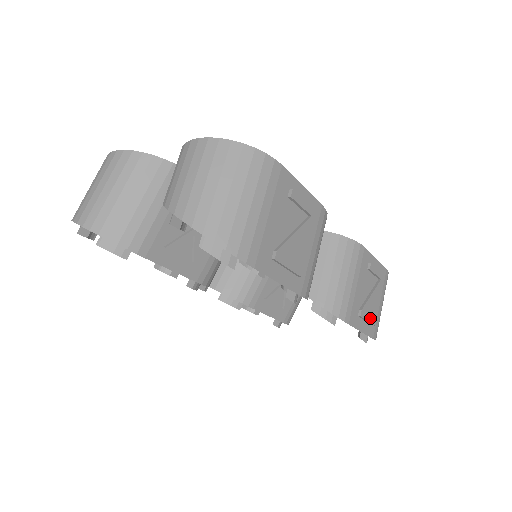
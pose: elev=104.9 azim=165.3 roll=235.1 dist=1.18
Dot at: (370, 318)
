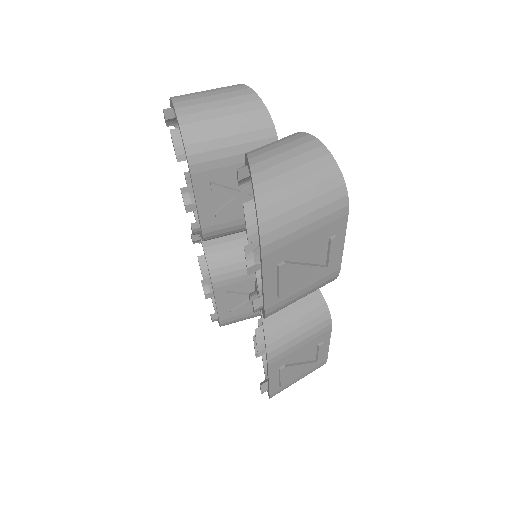
Dot at: (284, 379)
